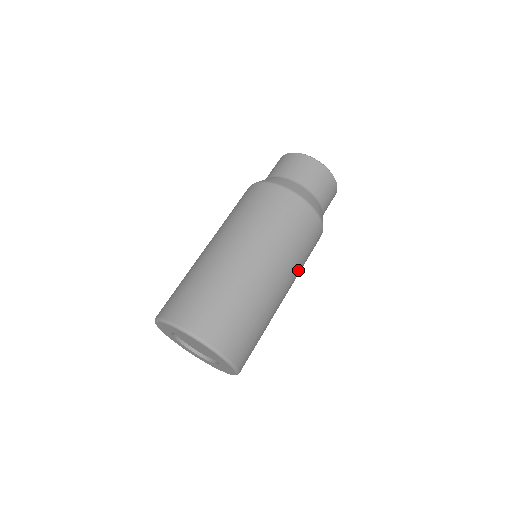
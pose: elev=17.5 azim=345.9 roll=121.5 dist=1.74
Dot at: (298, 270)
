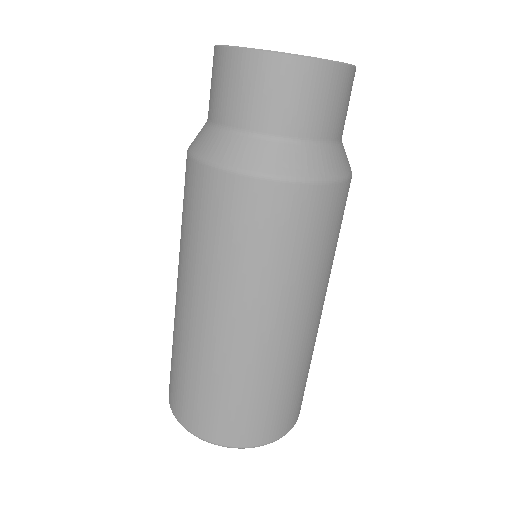
Dot at: occluded
